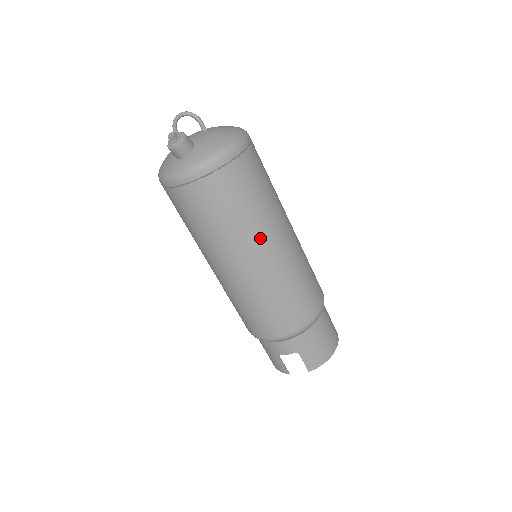
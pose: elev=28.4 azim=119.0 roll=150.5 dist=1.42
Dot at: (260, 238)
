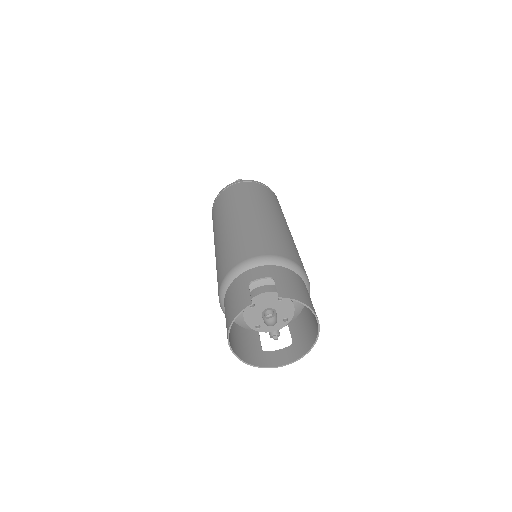
Dot at: (272, 210)
